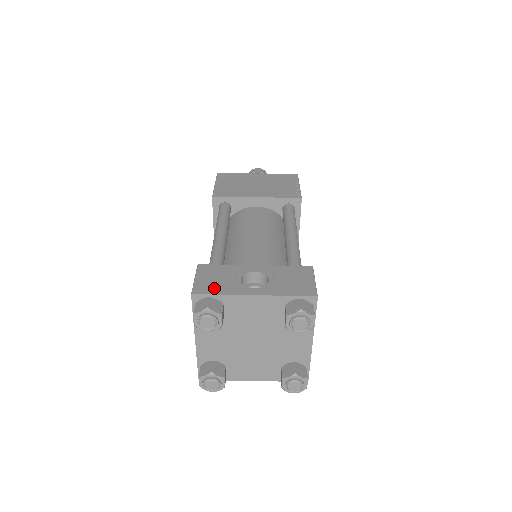
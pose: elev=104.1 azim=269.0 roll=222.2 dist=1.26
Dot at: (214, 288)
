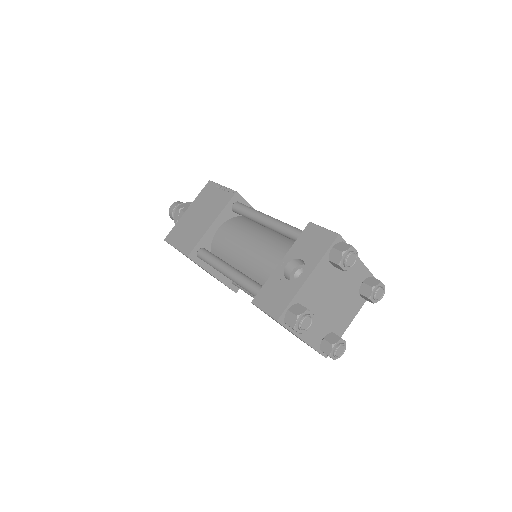
Dot at: (282, 302)
